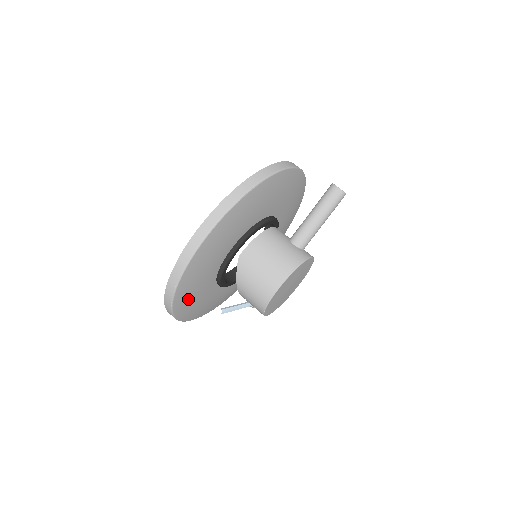
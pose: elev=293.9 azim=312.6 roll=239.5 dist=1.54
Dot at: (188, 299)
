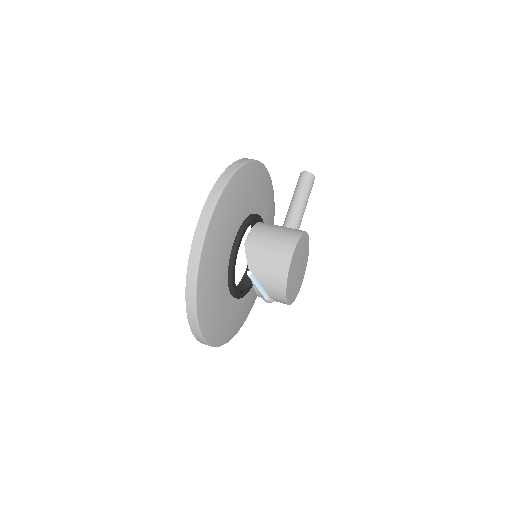
Dot at: (208, 295)
